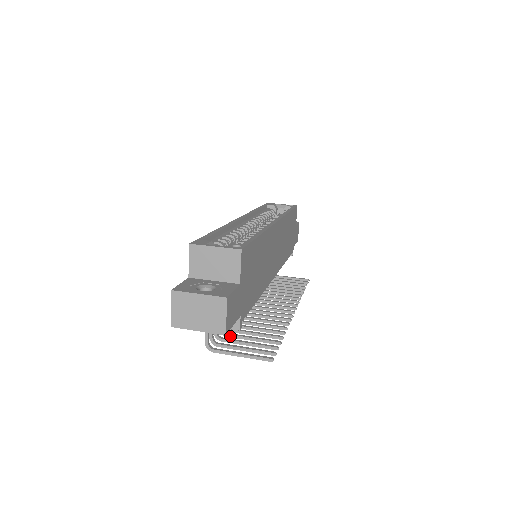
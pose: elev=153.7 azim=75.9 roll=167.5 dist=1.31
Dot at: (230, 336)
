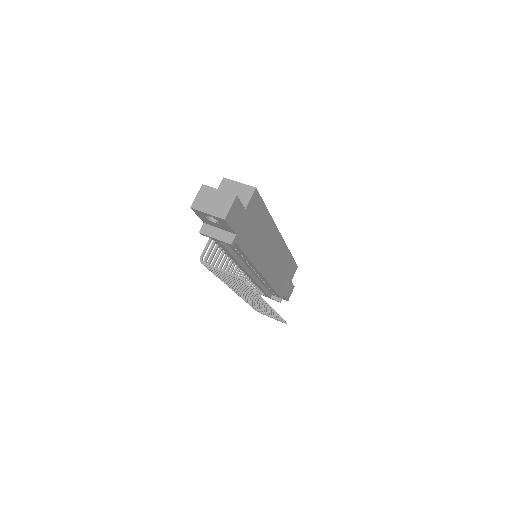
Dot at: (217, 274)
